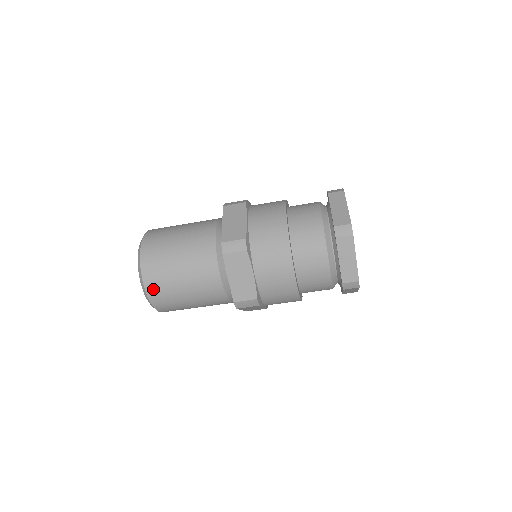
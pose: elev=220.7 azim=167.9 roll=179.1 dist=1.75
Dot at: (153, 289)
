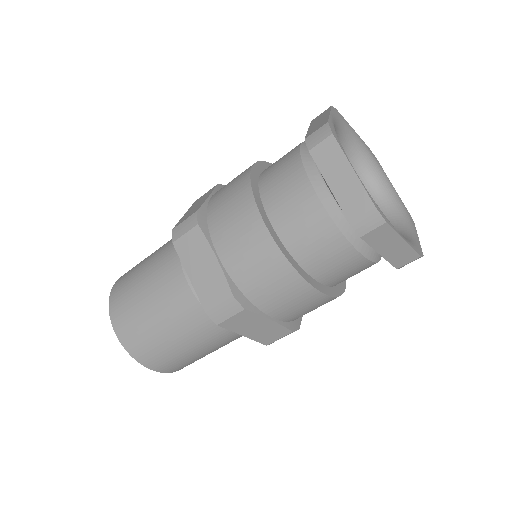
Dot at: (123, 330)
